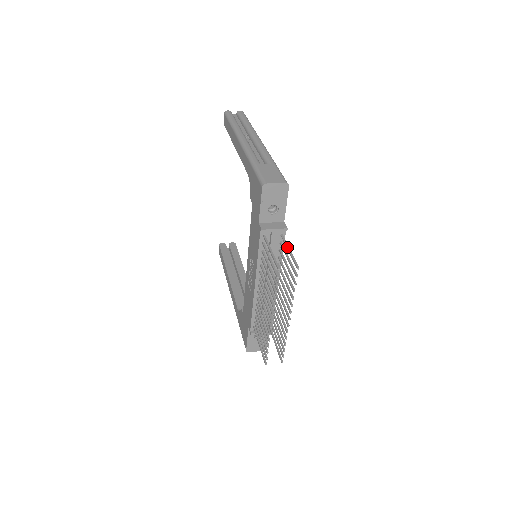
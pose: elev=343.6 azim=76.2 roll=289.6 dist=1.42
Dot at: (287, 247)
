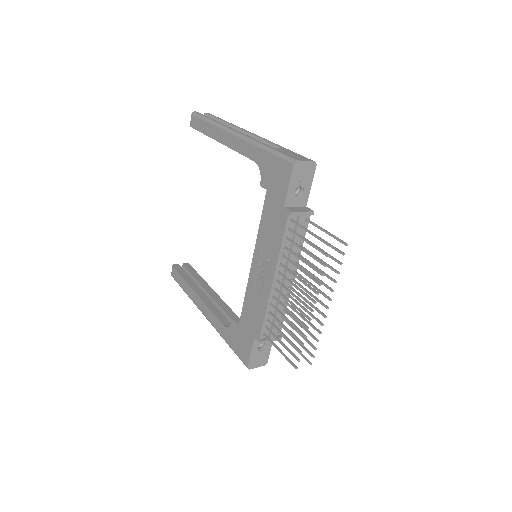
Dot at: (322, 228)
